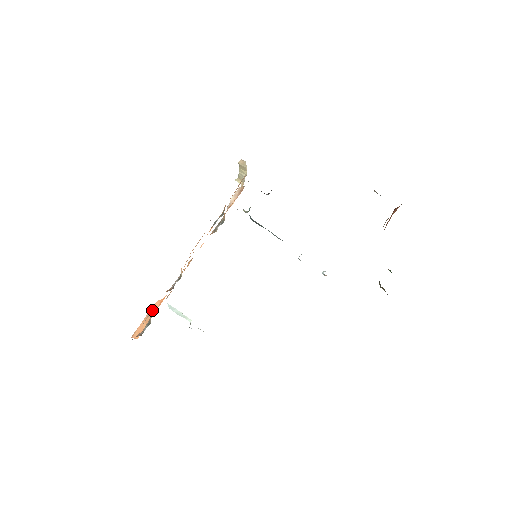
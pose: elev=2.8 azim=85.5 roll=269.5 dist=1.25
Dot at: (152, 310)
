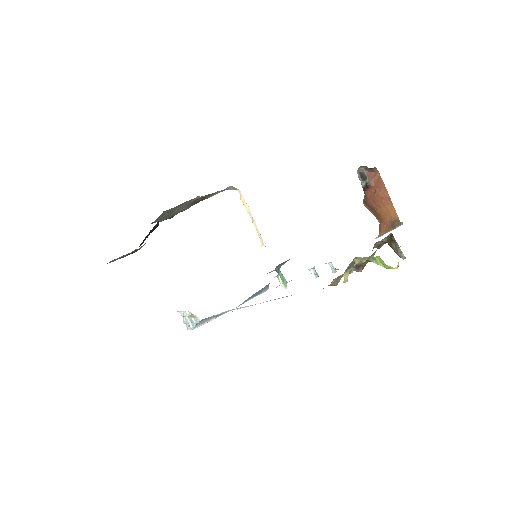
Dot at: occluded
